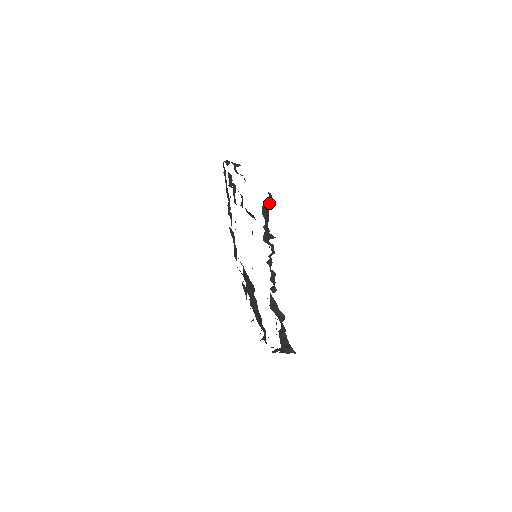
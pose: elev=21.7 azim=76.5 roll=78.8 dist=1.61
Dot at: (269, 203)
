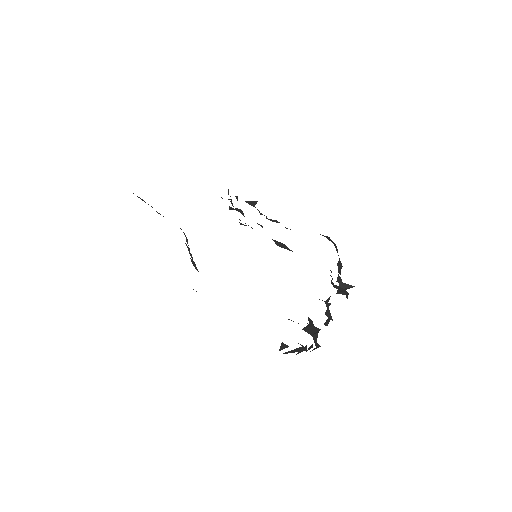
Dot at: occluded
